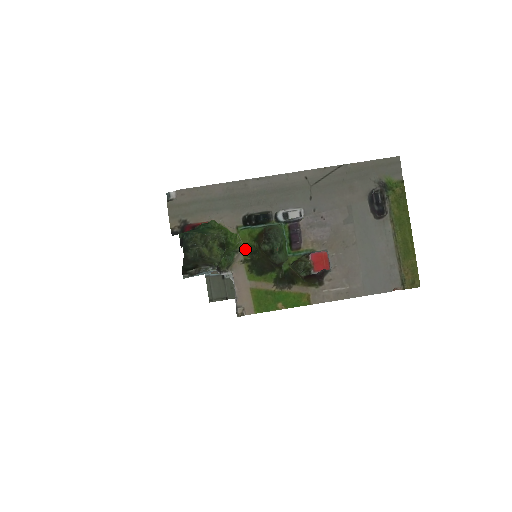
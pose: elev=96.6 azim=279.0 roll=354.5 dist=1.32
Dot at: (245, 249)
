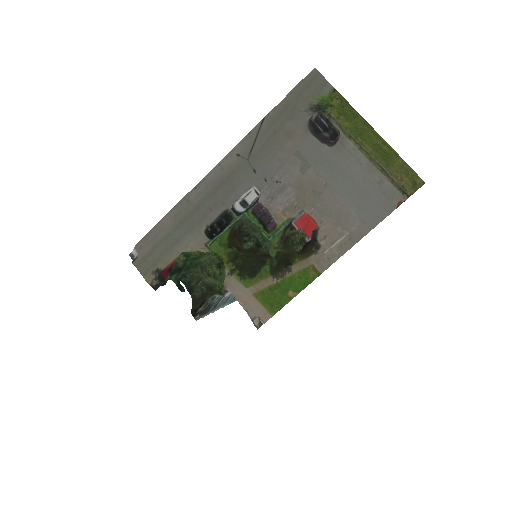
Dot at: (225, 261)
